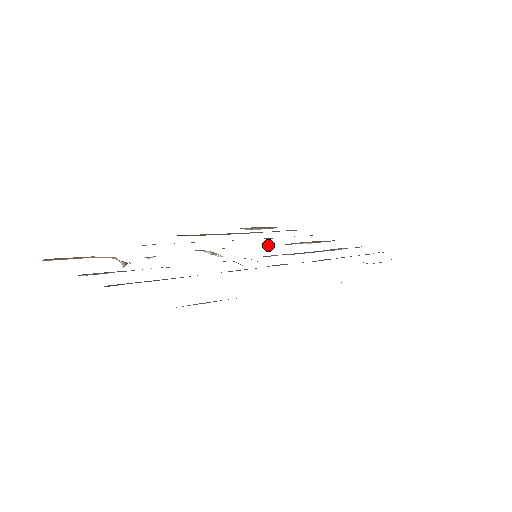
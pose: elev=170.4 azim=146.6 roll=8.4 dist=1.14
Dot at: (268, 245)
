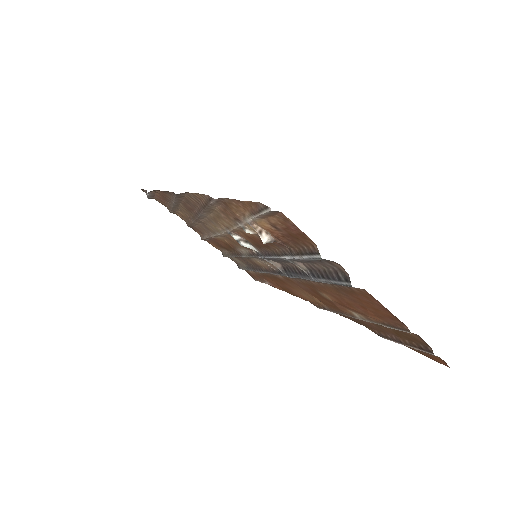
Dot at: (217, 236)
